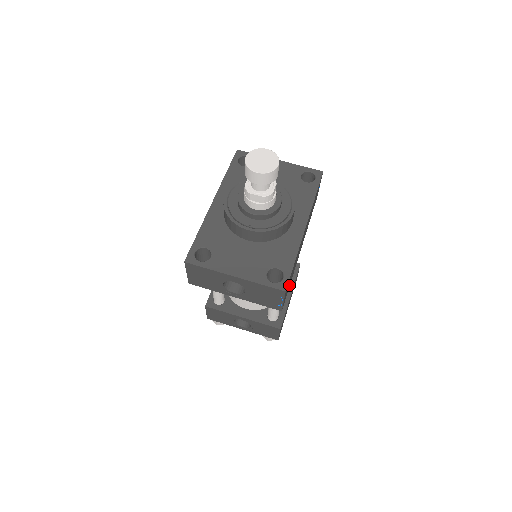
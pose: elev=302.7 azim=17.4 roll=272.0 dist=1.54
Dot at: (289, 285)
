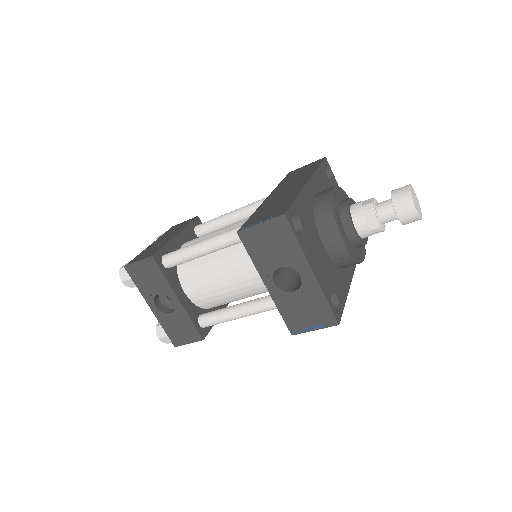
Dot at: occluded
